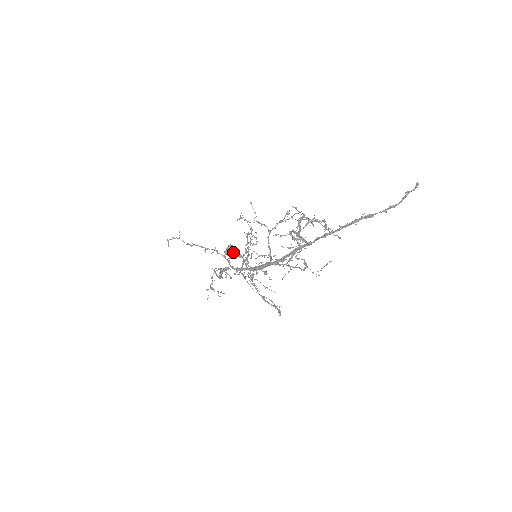
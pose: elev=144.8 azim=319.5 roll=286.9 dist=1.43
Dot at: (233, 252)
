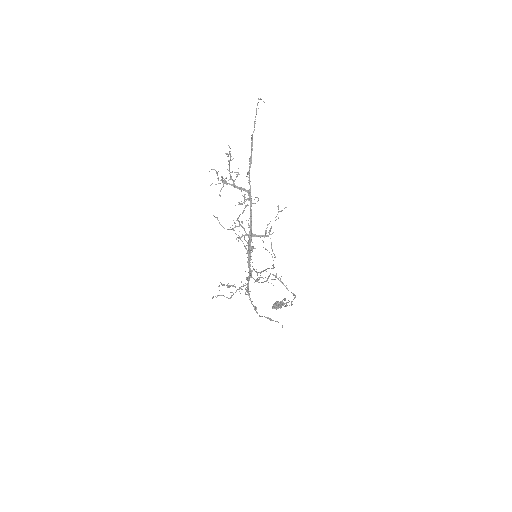
Dot at: occluded
